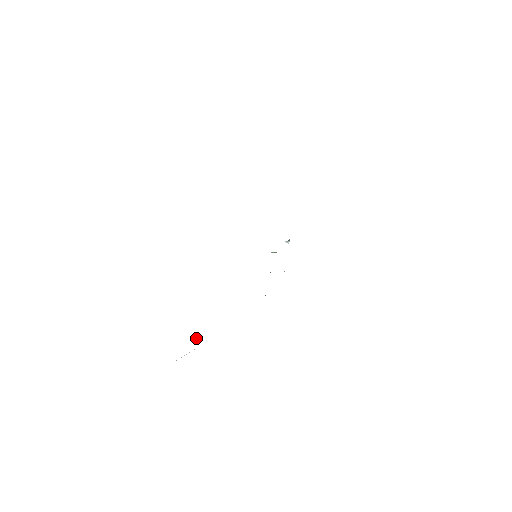
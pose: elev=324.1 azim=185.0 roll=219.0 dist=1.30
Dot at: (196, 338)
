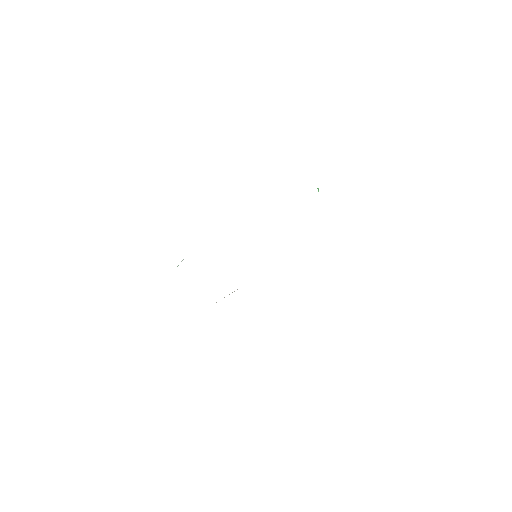
Dot at: occluded
